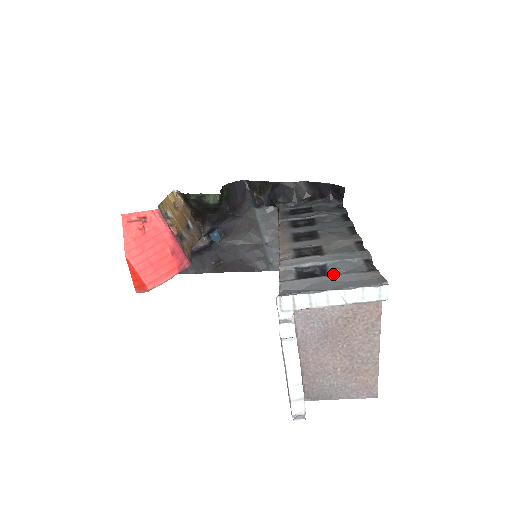
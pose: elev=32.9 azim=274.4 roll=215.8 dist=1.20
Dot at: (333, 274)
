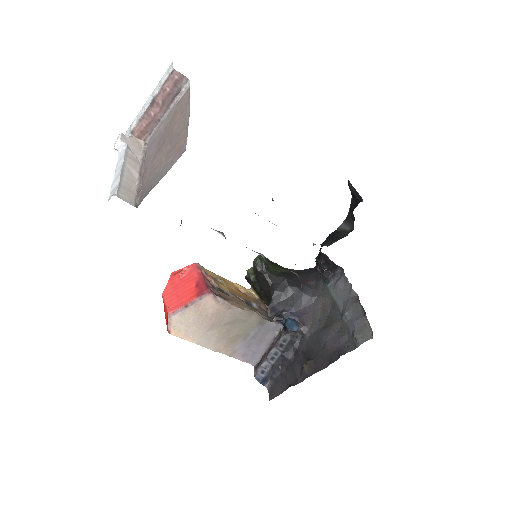
Dot at: occluded
